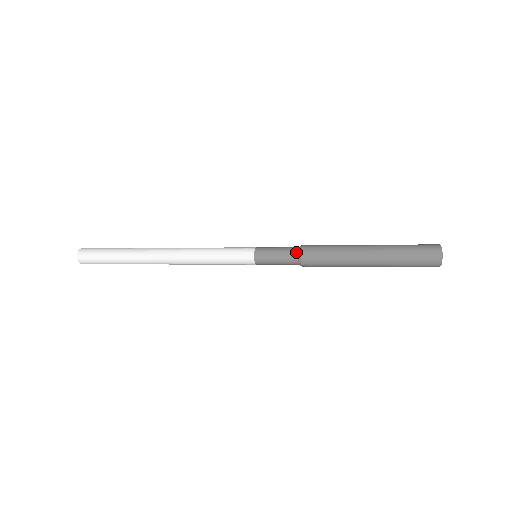
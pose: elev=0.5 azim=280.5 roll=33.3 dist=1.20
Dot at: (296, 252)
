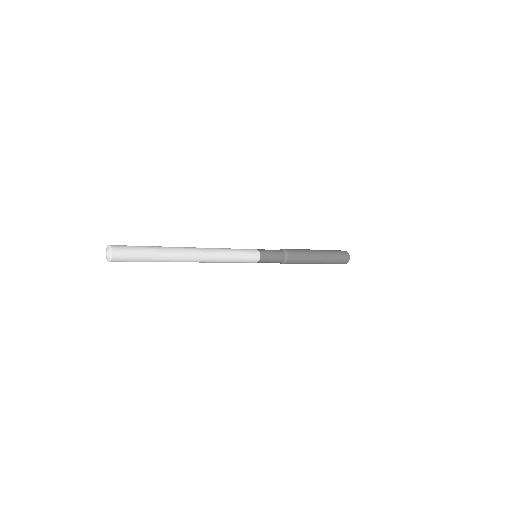
Dot at: (282, 251)
